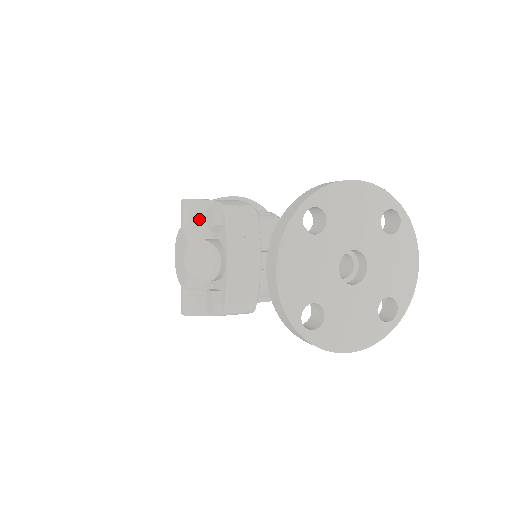
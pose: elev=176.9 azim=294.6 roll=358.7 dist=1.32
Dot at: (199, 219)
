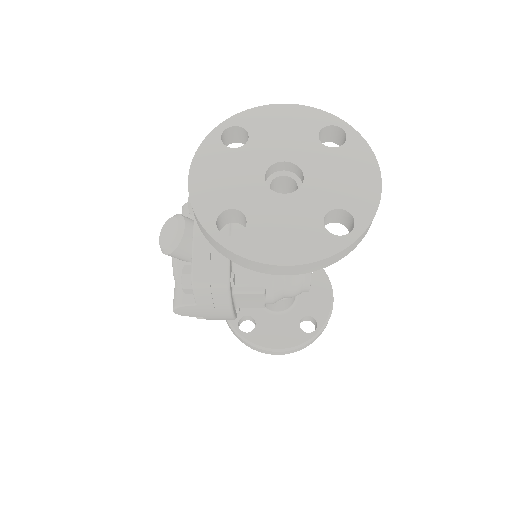
Dot at: (190, 216)
